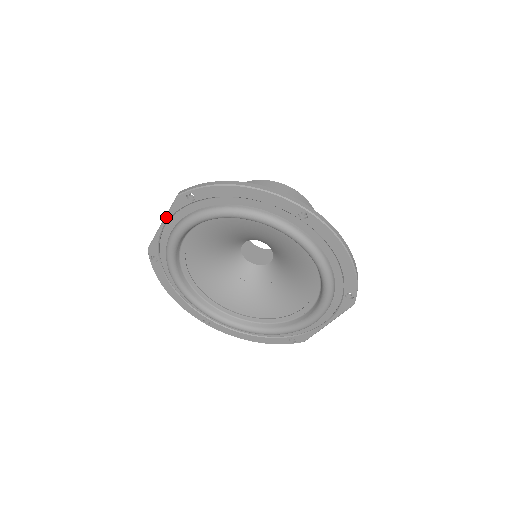
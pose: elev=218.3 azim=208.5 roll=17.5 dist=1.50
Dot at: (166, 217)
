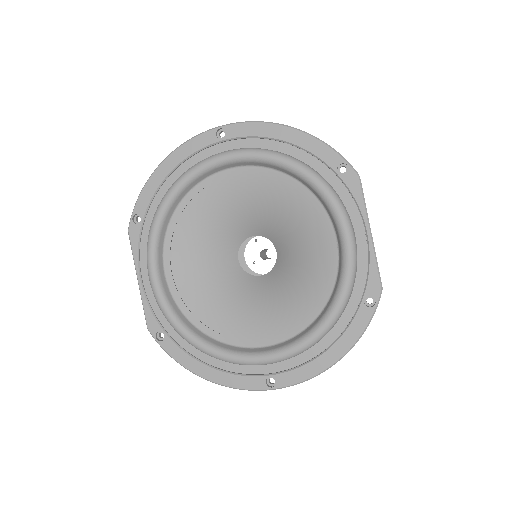
Dot at: (135, 266)
